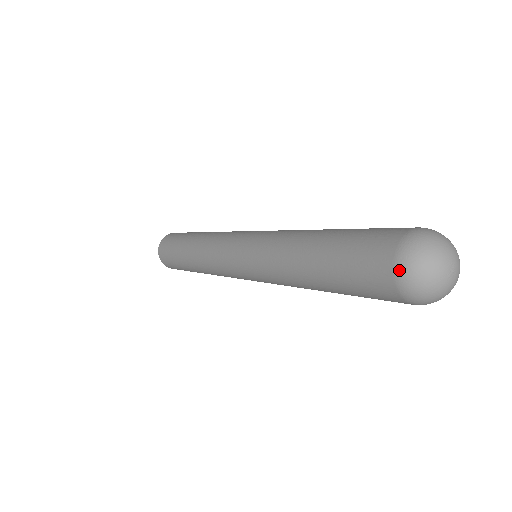
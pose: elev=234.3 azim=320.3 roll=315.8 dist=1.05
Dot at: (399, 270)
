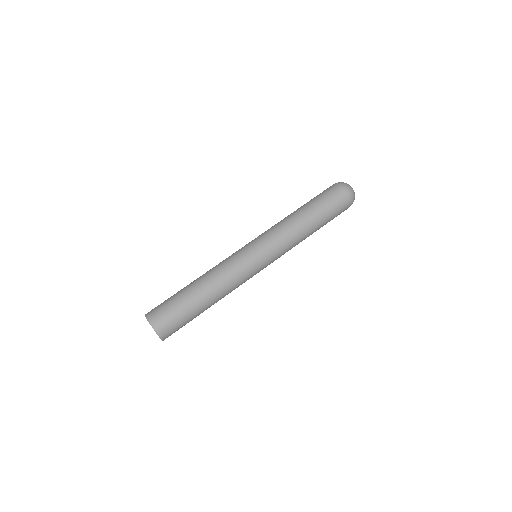
Dot at: (339, 183)
